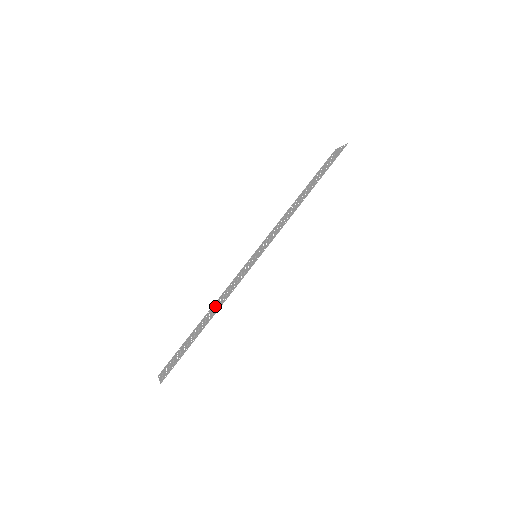
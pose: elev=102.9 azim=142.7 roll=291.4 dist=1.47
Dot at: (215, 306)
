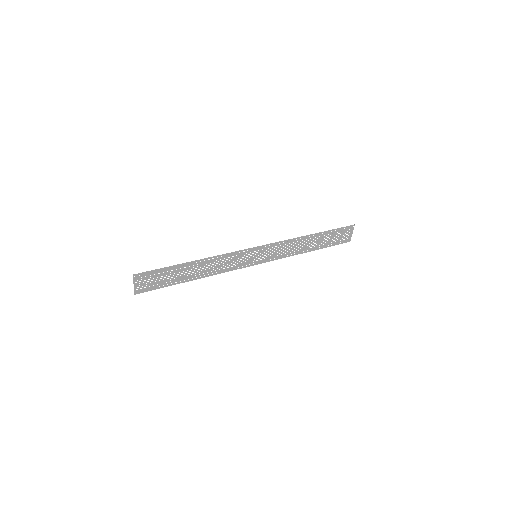
Dot at: (207, 269)
